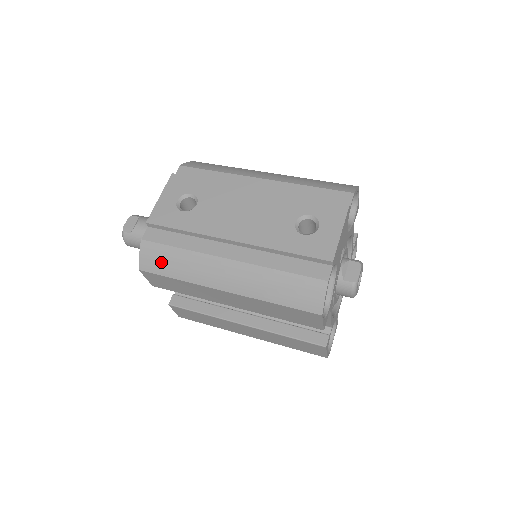
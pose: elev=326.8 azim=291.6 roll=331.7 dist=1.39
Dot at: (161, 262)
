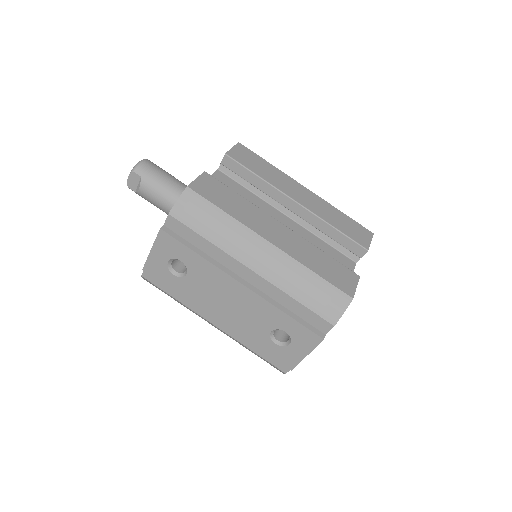
Dot at: occluded
